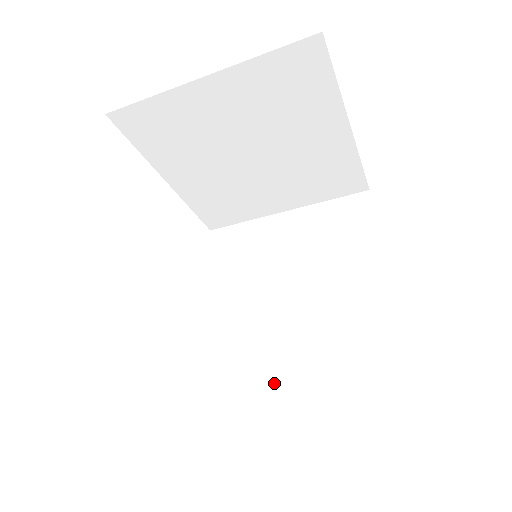
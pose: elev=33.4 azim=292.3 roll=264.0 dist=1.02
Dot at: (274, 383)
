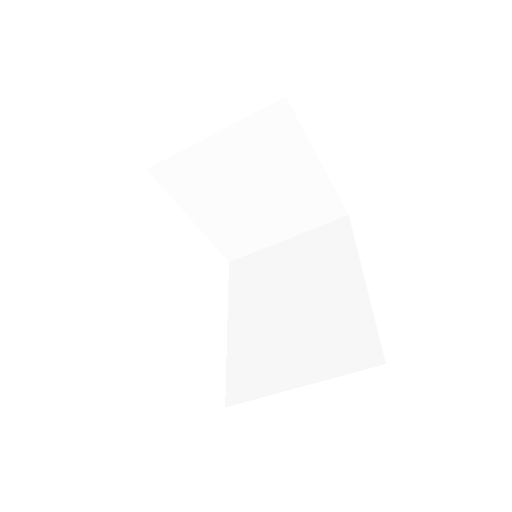
Dot at: (280, 362)
